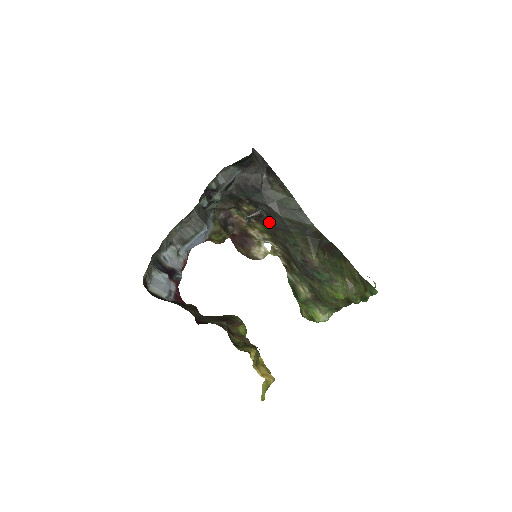
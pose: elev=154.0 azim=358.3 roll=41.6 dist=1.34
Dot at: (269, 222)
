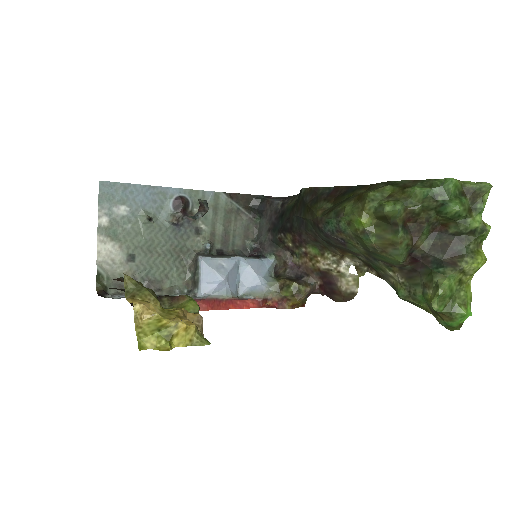
Dot at: (299, 233)
